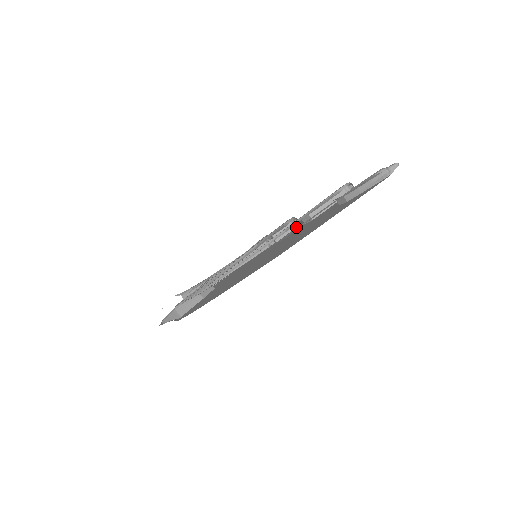
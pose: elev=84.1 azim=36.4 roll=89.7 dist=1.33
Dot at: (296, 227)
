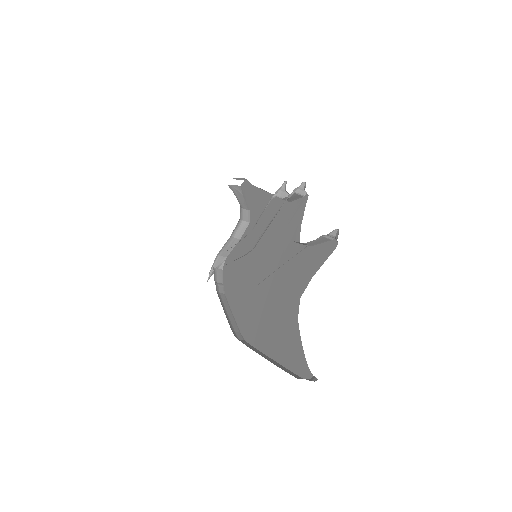
Dot at: (305, 195)
